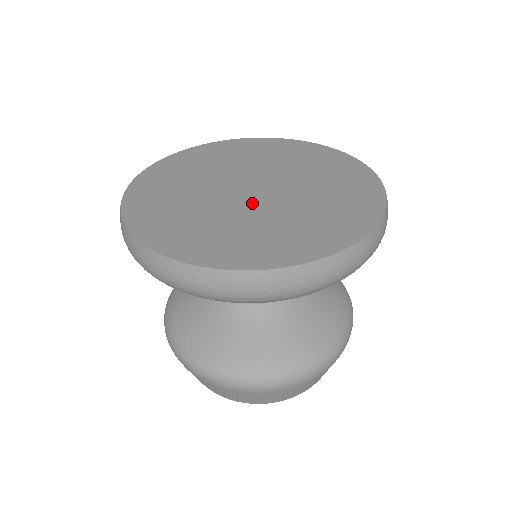
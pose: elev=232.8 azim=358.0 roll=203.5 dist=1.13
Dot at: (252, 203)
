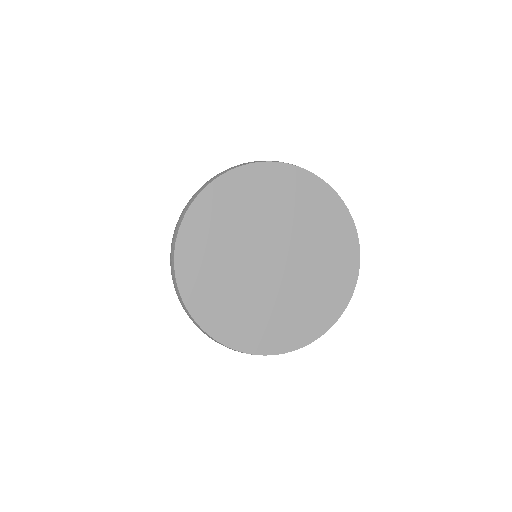
Dot at: (286, 275)
